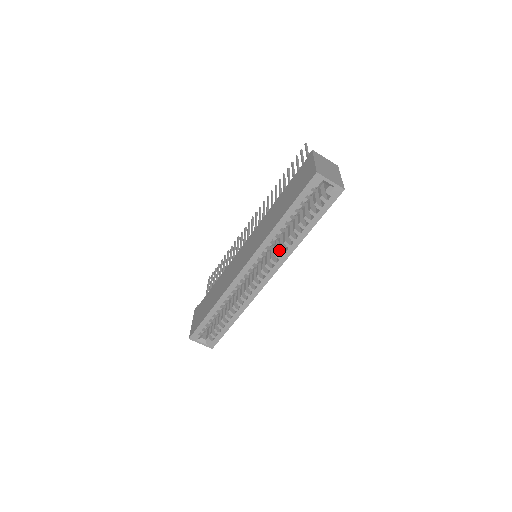
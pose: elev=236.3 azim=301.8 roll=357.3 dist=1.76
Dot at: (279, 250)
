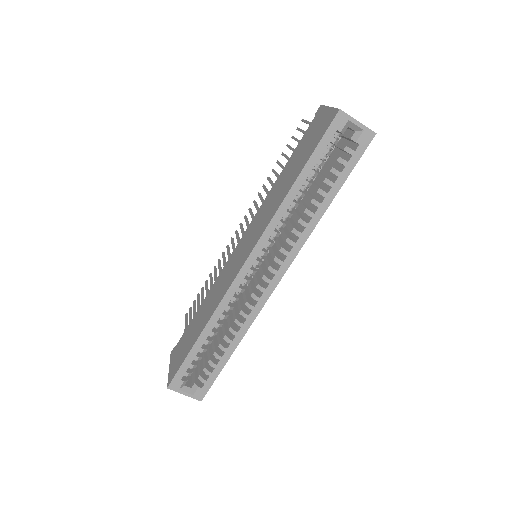
Dot at: (290, 237)
